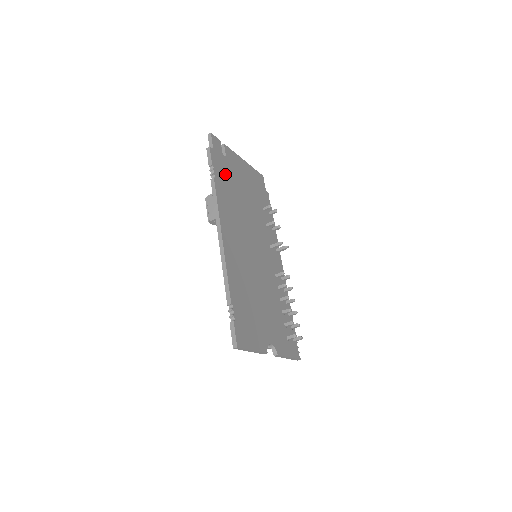
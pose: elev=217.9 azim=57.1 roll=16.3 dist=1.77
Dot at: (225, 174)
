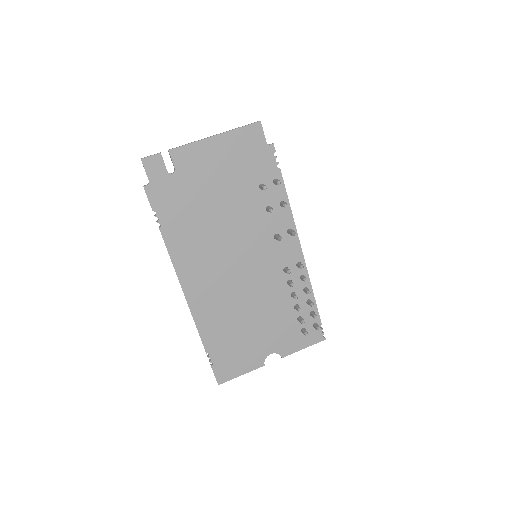
Dot at: (178, 202)
